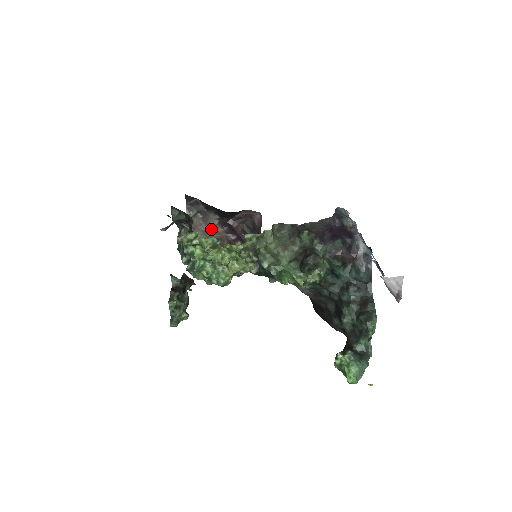
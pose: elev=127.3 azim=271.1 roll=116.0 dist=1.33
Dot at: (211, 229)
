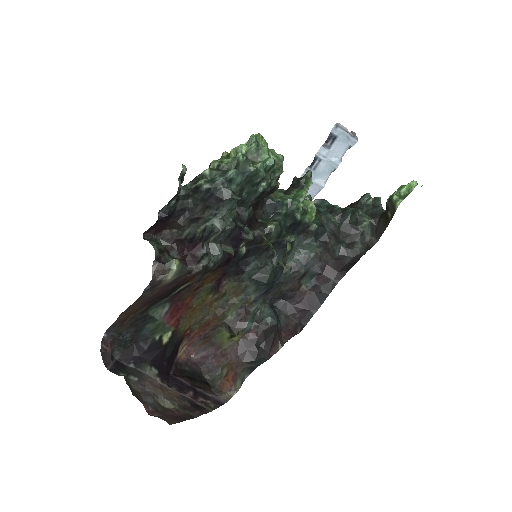
Dot at: (159, 392)
